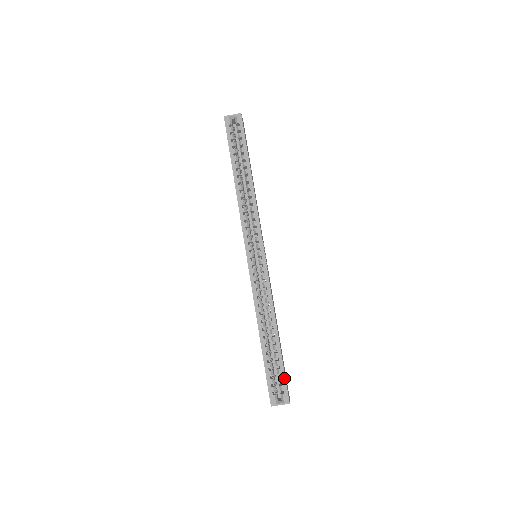
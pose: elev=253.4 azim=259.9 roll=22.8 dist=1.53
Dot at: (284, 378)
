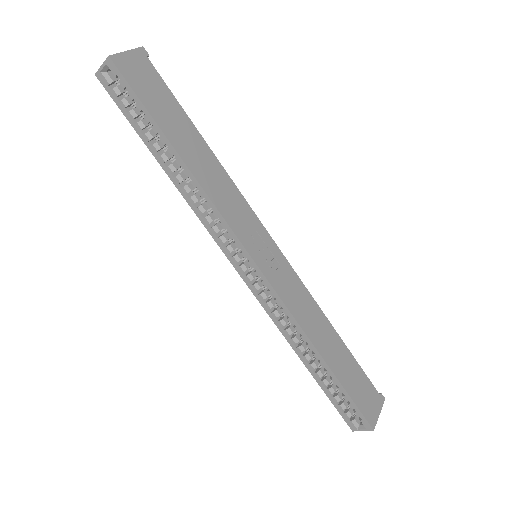
Dot at: (354, 405)
